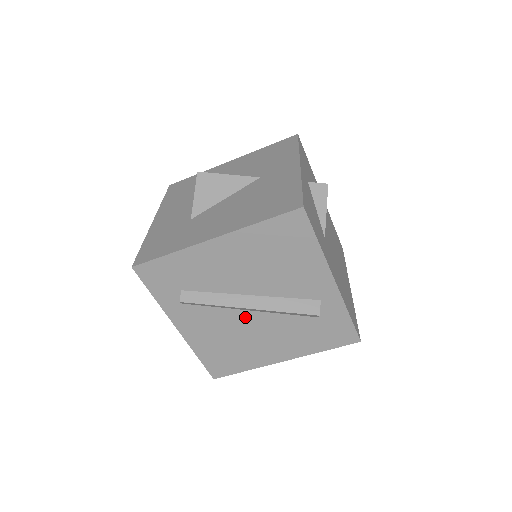
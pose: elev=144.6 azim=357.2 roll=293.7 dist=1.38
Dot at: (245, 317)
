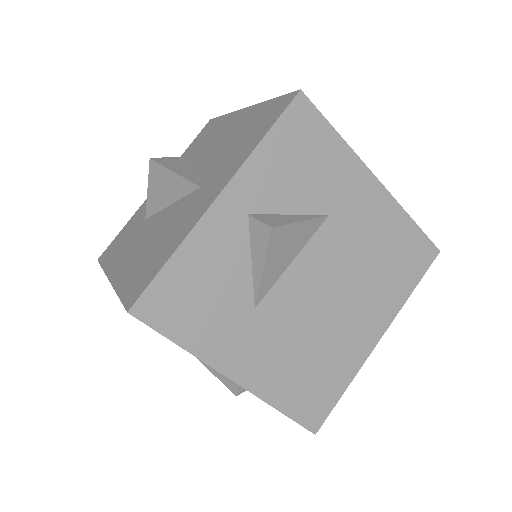
Dot at: occluded
